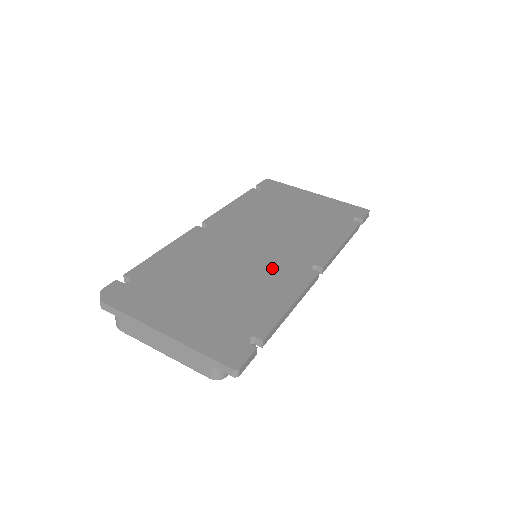
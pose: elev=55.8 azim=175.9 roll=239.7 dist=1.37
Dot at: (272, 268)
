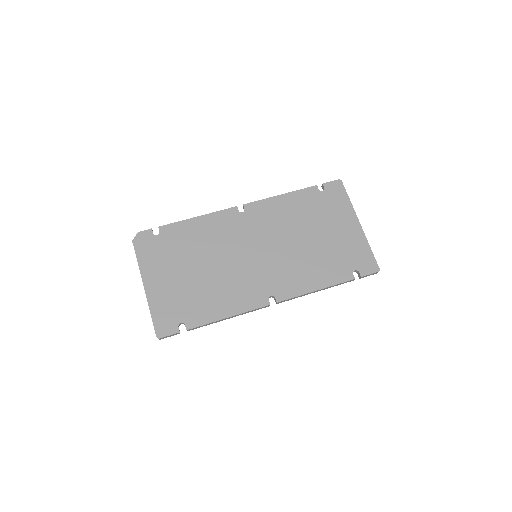
Dot at: (245, 280)
